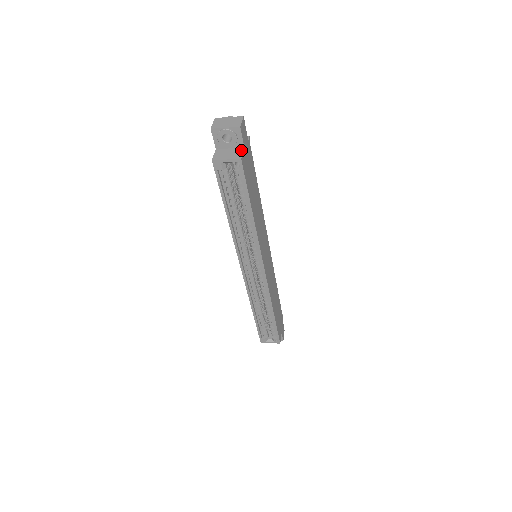
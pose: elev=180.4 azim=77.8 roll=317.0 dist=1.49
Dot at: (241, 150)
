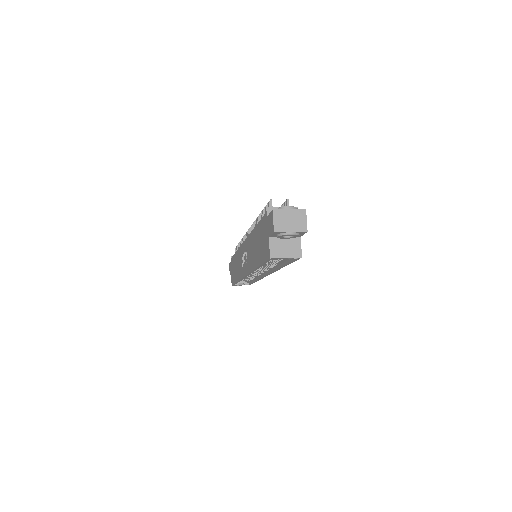
Dot at: (298, 242)
